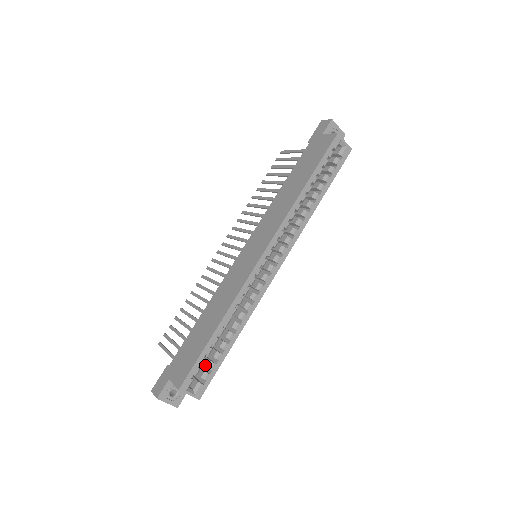
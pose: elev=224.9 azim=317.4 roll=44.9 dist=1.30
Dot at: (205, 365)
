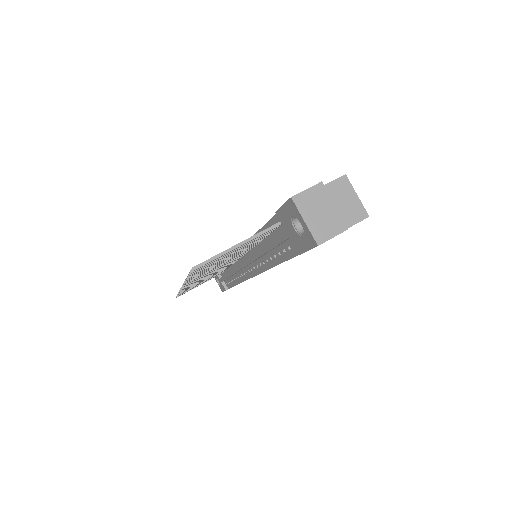
Dot at: occluded
